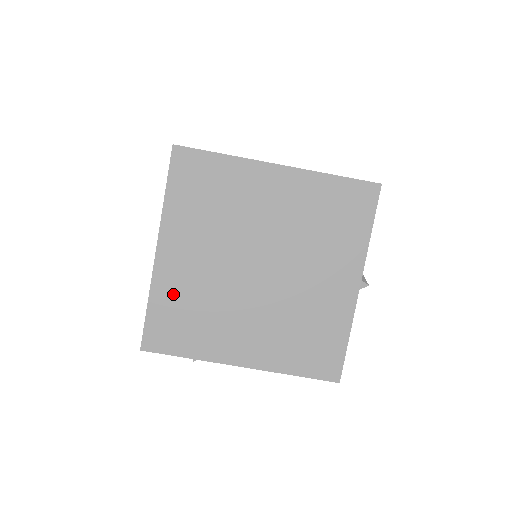
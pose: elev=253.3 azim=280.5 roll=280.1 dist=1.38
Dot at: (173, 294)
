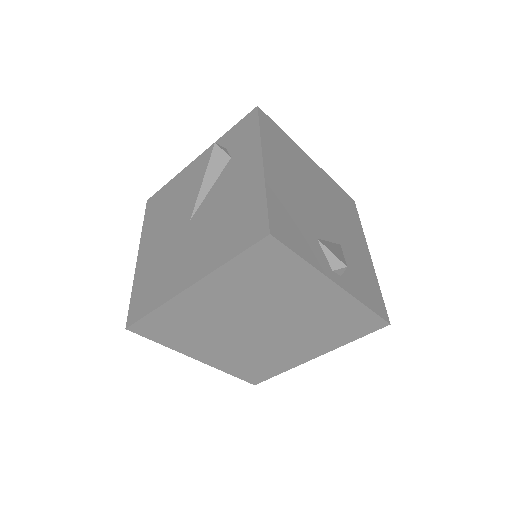
Dot at: (234, 364)
